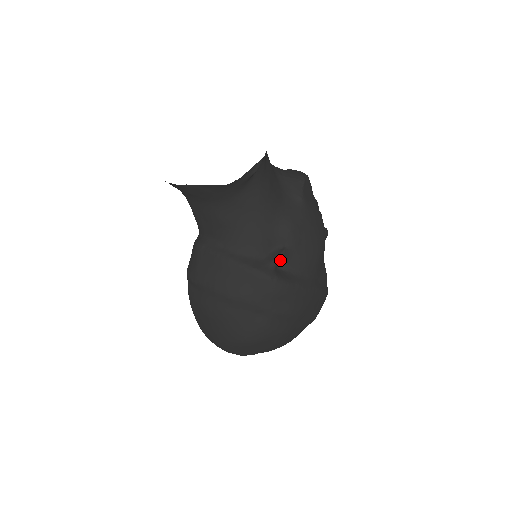
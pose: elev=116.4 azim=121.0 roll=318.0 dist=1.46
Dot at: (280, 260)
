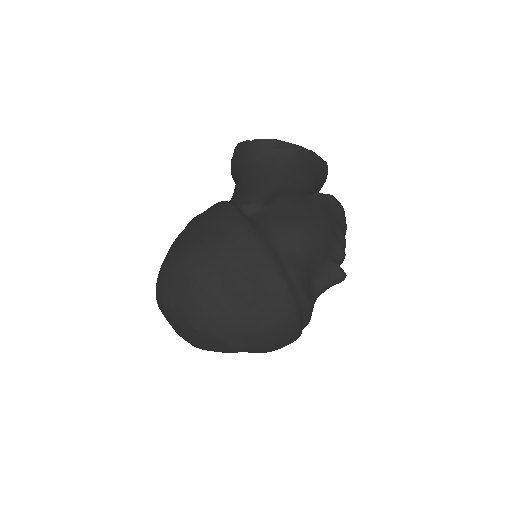
Dot at: (251, 205)
